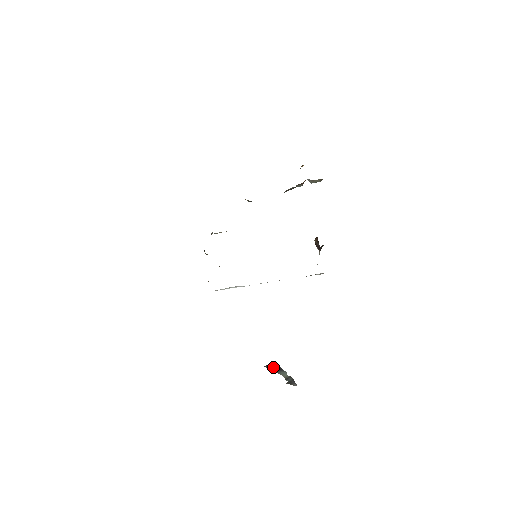
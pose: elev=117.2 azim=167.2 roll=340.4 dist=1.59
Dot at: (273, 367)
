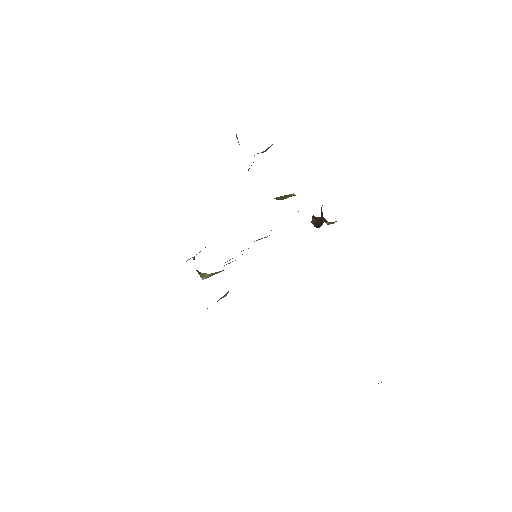
Dot at: occluded
